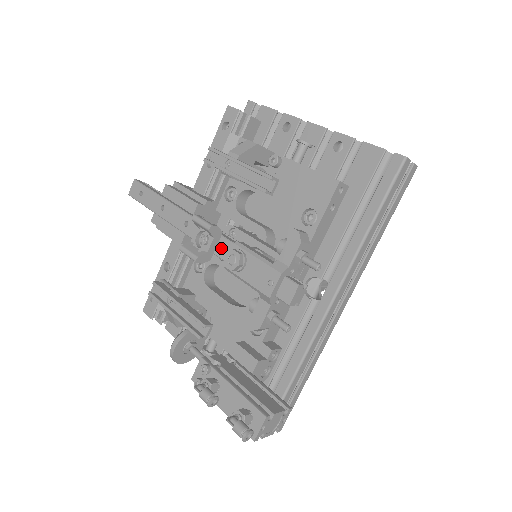
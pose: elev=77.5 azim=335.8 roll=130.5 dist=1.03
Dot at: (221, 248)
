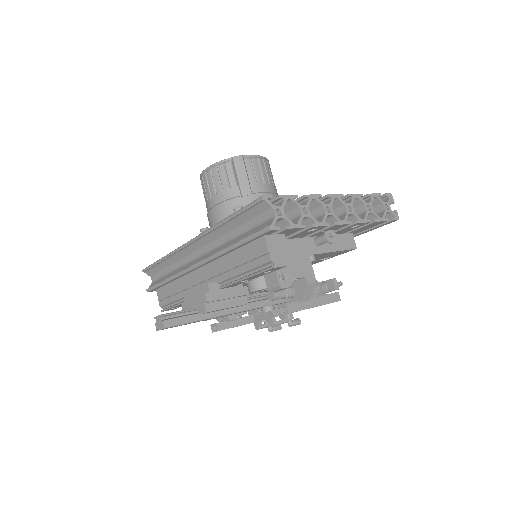
Dot at: occluded
